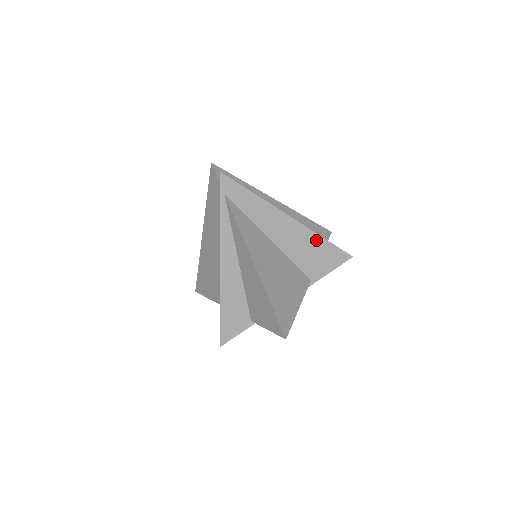
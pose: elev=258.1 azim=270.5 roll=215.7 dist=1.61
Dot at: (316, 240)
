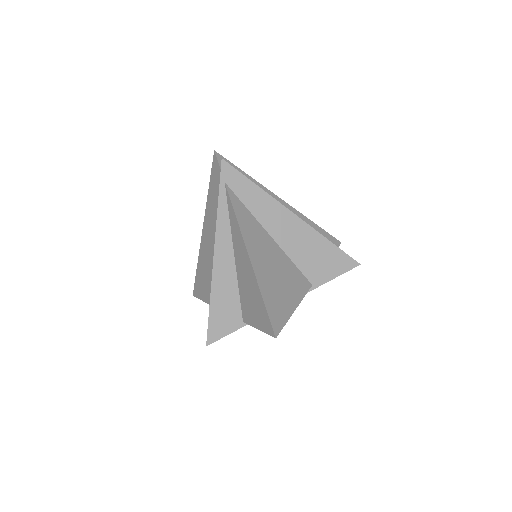
Dot at: (320, 242)
